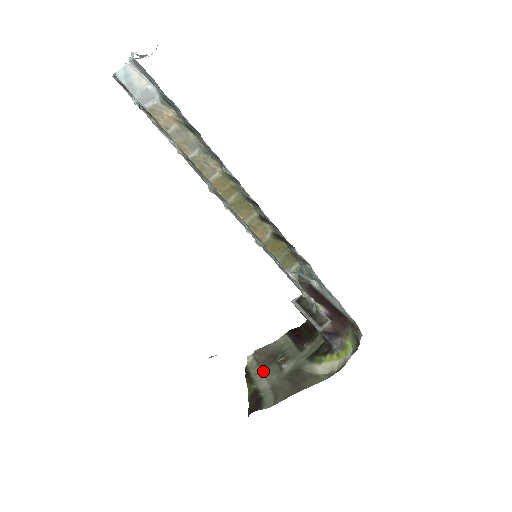
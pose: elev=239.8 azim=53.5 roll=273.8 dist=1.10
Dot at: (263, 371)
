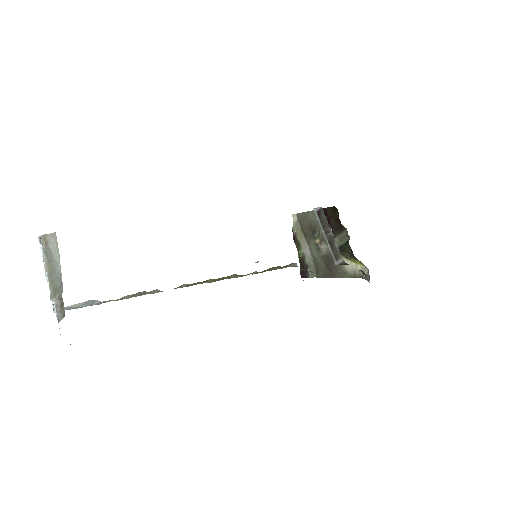
Dot at: (306, 239)
